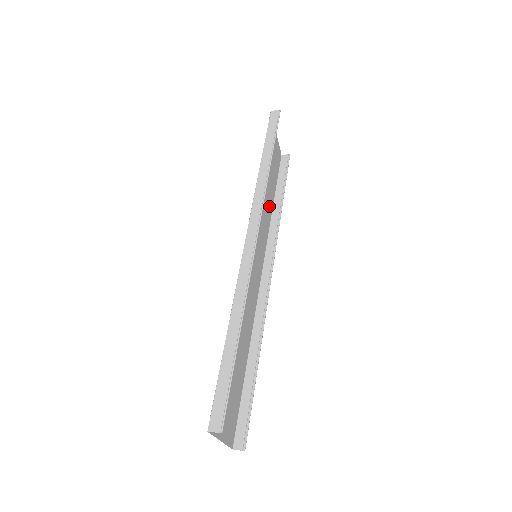
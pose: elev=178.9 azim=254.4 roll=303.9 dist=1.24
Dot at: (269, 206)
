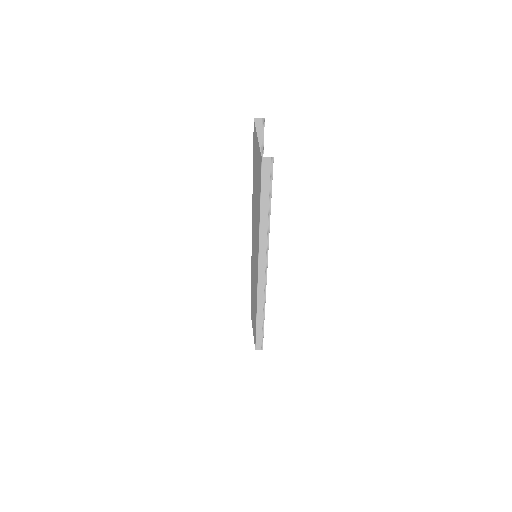
Dot at: (253, 197)
